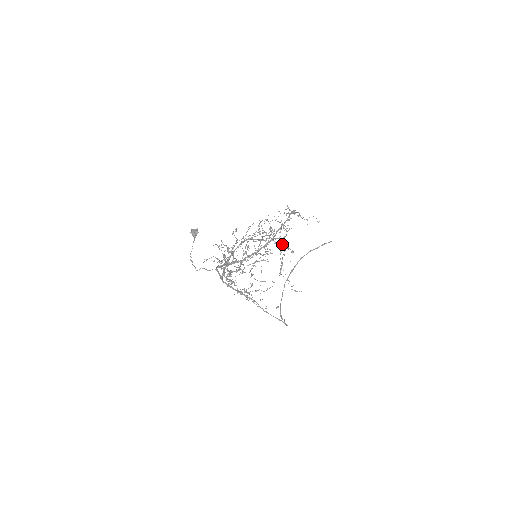
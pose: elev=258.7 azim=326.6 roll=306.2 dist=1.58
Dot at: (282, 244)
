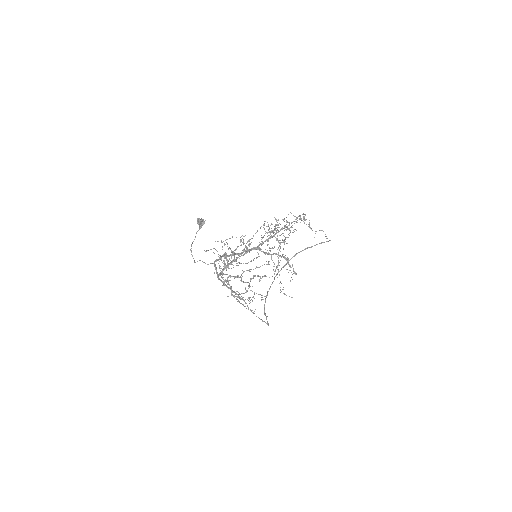
Dot at: (283, 242)
